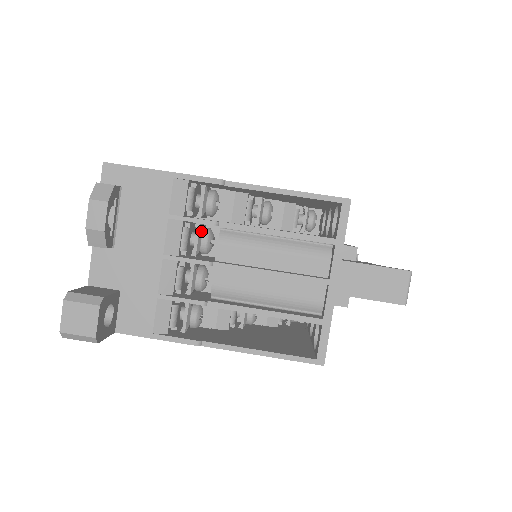
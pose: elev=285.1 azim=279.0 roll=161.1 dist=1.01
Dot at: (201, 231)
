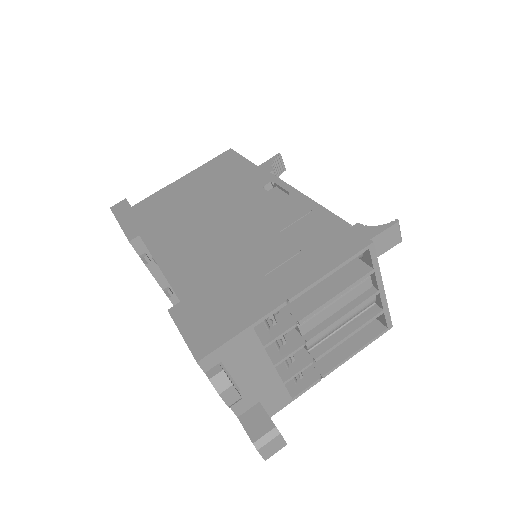
Dot at: occluded
